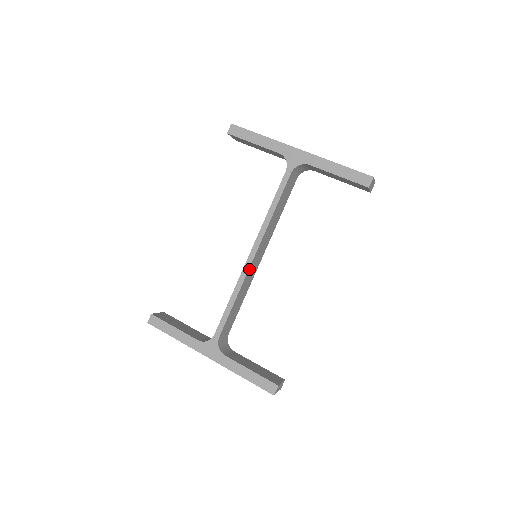
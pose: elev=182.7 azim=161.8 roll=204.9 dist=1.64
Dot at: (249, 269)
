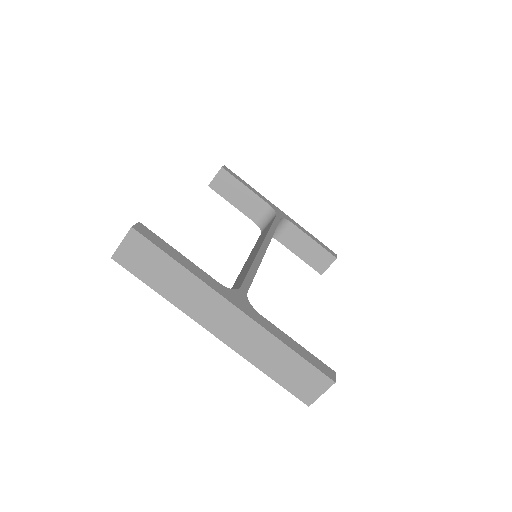
Dot at: (264, 254)
